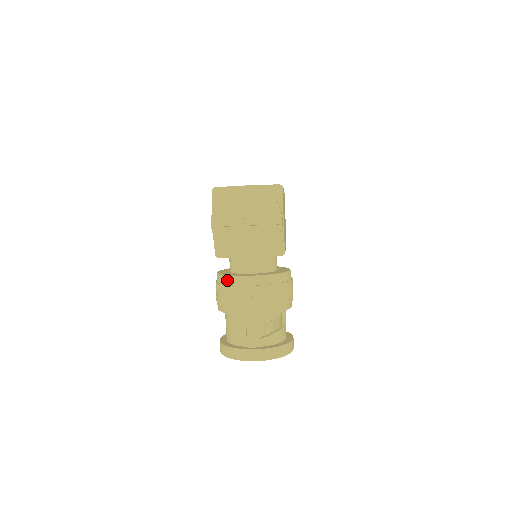
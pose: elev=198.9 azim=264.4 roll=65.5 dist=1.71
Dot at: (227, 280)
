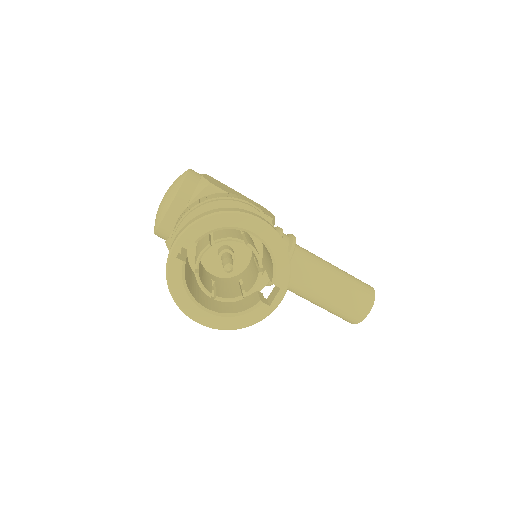
Dot at: occluded
